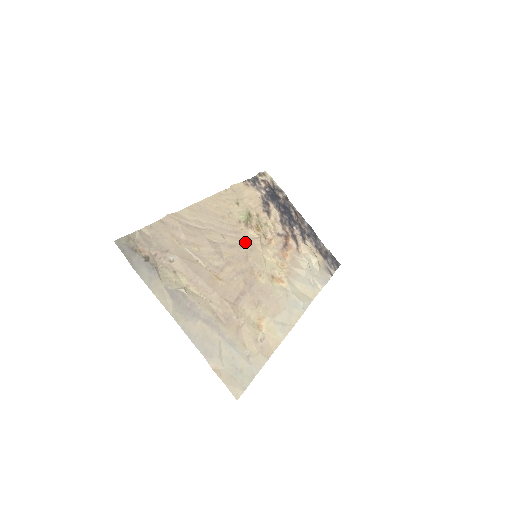
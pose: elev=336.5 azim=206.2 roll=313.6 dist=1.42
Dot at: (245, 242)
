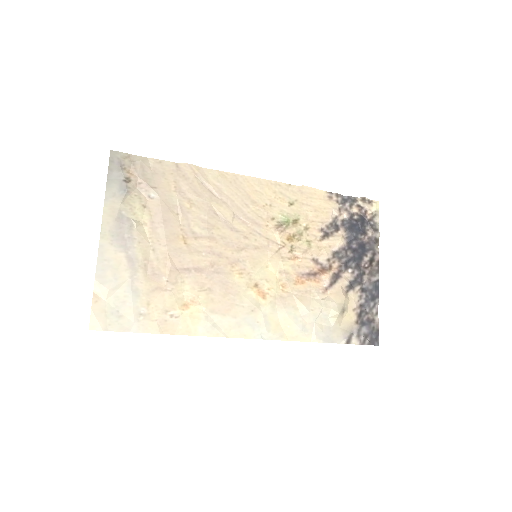
Dot at: (257, 237)
